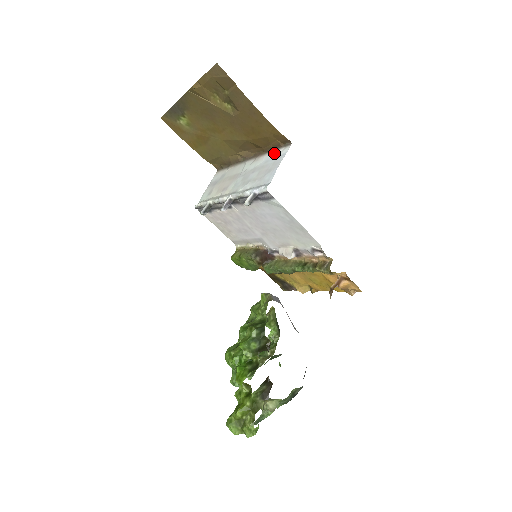
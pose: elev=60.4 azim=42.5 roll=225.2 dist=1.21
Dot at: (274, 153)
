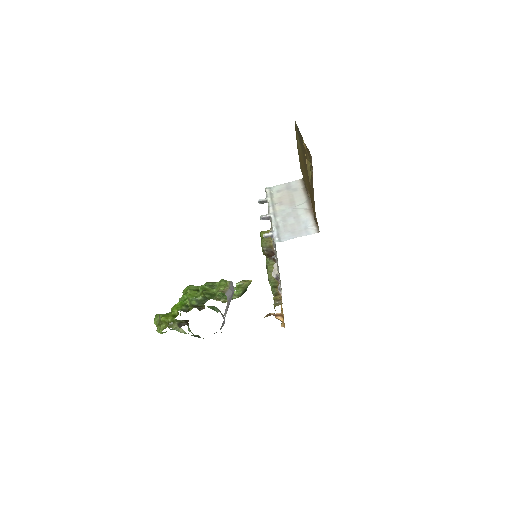
Dot at: (311, 223)
